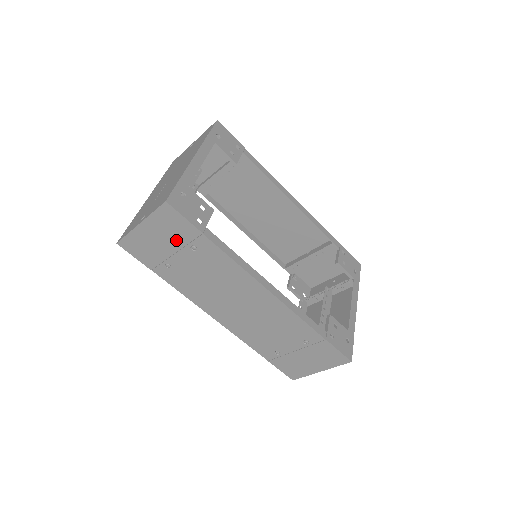
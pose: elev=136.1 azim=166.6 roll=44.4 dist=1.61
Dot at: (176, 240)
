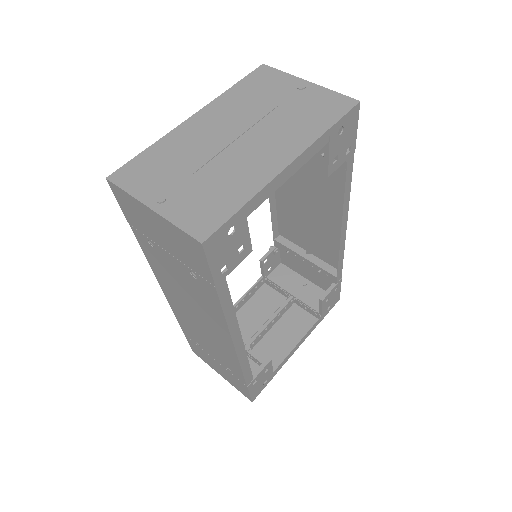
Dot at: (180, 254)
